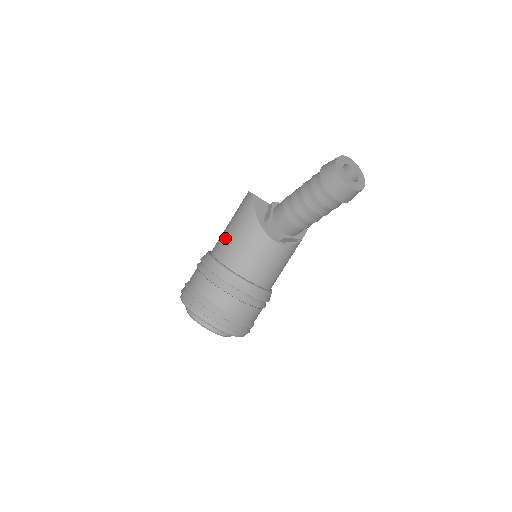
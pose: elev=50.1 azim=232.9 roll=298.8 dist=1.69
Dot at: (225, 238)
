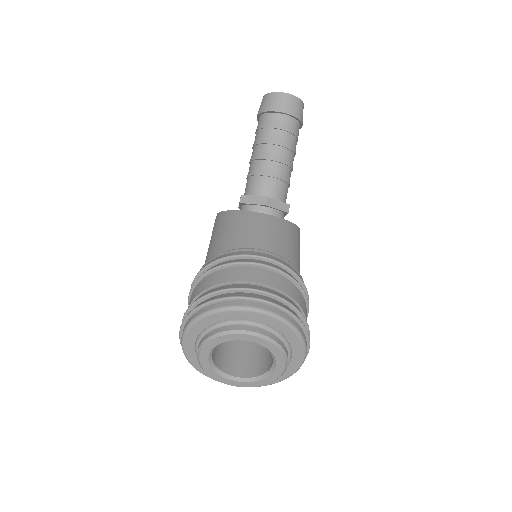
Dot at: (207, 253)
